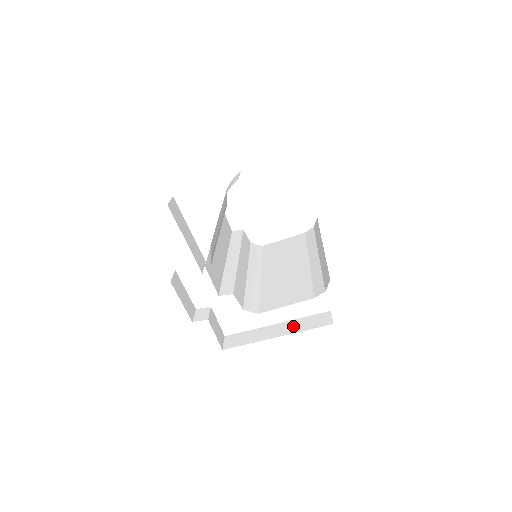
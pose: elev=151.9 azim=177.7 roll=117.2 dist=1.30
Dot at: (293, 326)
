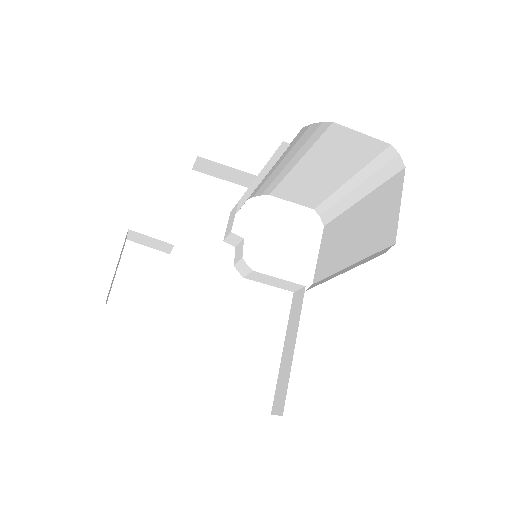
Dot at: occluded
